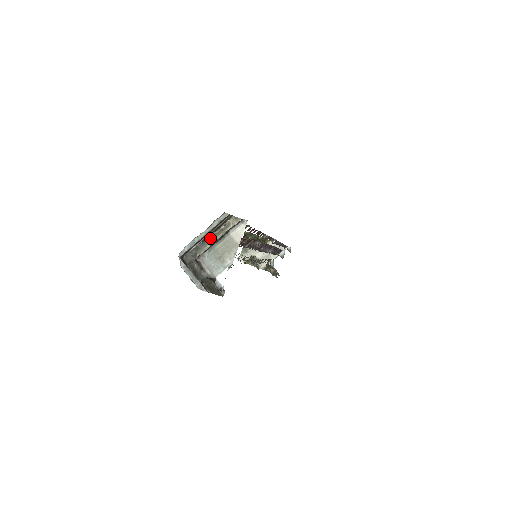
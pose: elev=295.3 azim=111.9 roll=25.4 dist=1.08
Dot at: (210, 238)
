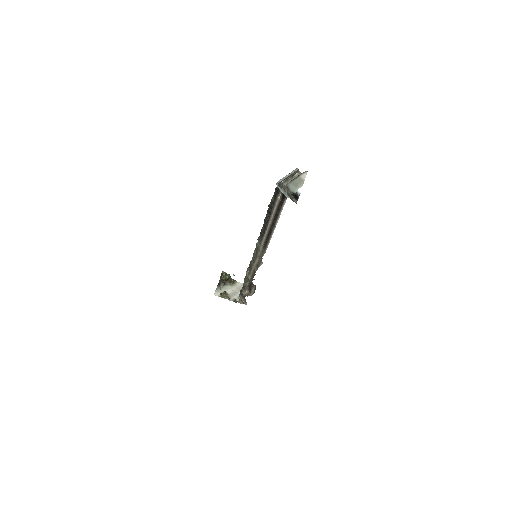
Dot at: (289, 179)
